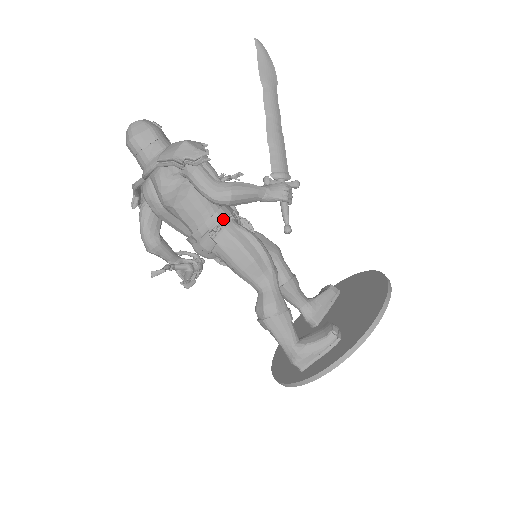
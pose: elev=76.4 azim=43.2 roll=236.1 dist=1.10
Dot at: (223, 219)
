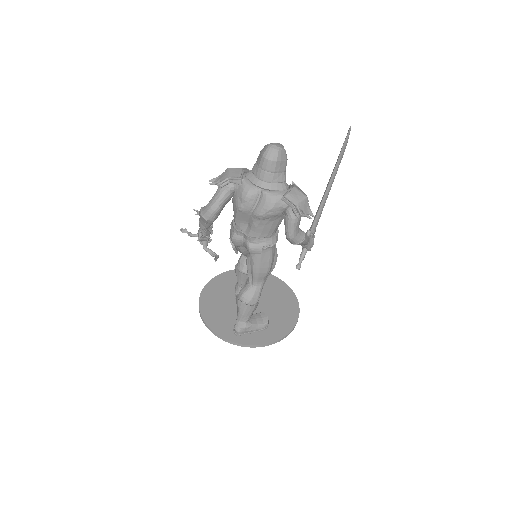
Dot at: occluded
